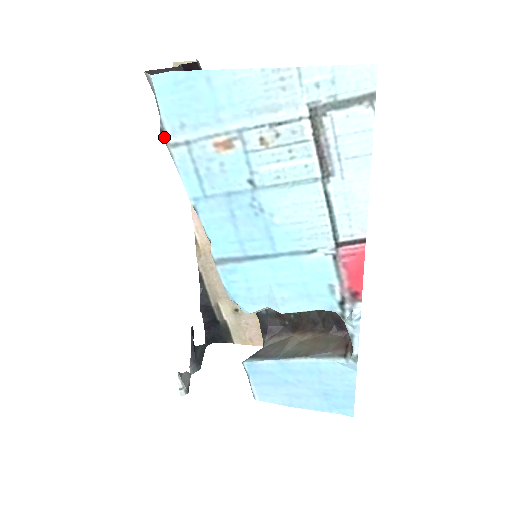
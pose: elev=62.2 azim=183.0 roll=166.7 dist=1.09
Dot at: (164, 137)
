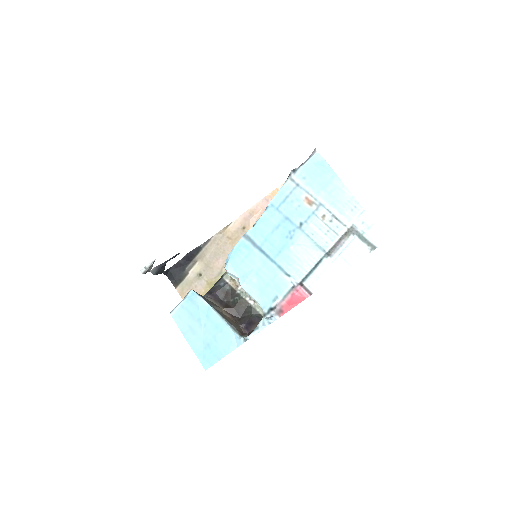
Dot at: (292, 173)
